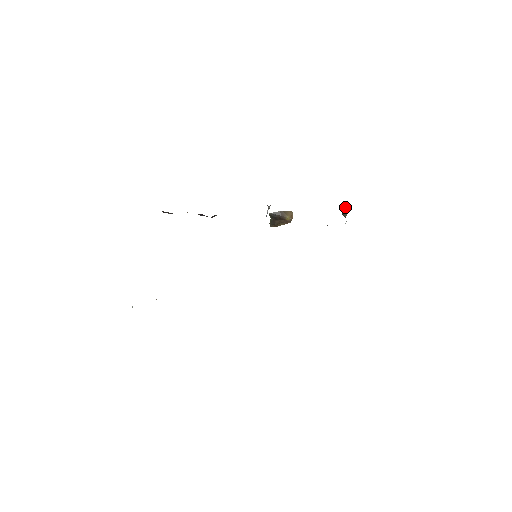
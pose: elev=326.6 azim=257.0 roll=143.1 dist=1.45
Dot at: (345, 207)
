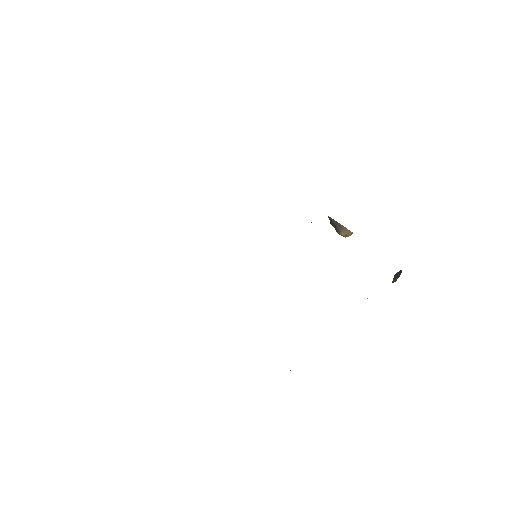
Dot at: occluded
